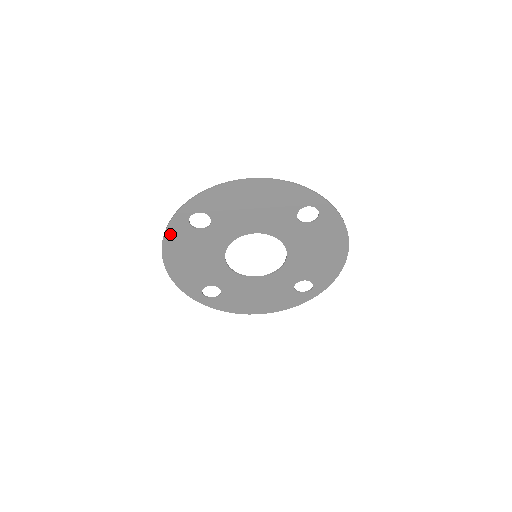
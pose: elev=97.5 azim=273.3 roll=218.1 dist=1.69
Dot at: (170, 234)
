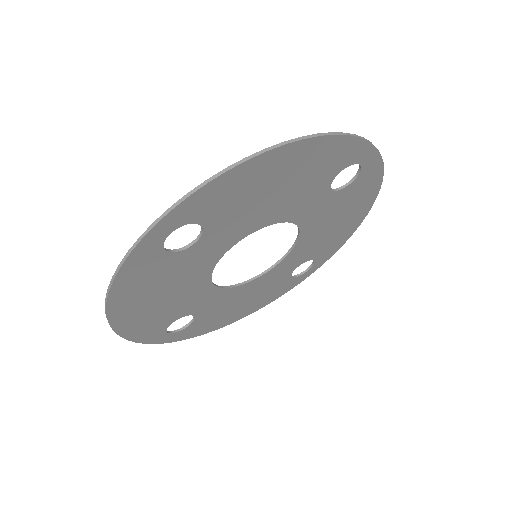
Dot at: (124, 276)
